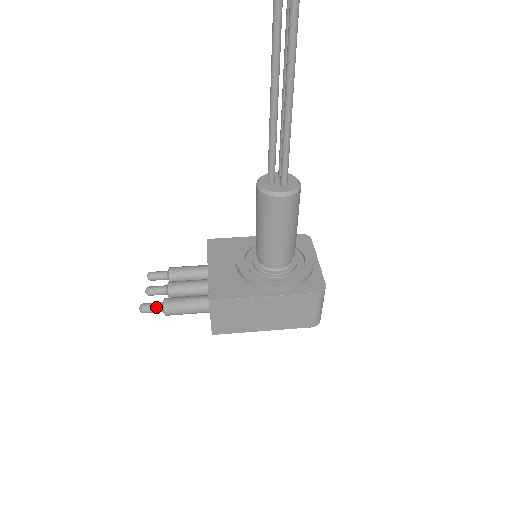
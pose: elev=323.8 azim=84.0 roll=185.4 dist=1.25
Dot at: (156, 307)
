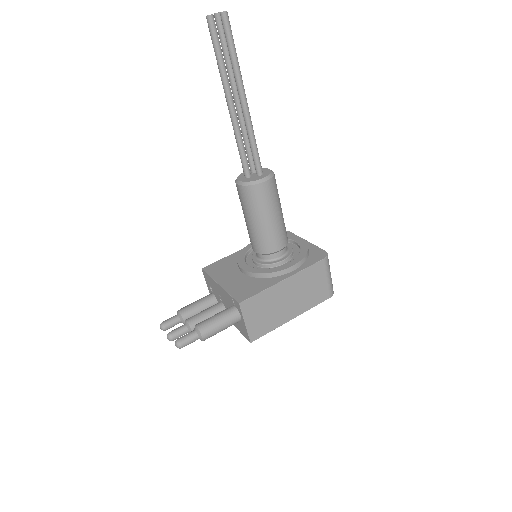
Dot at: (191, 336)
